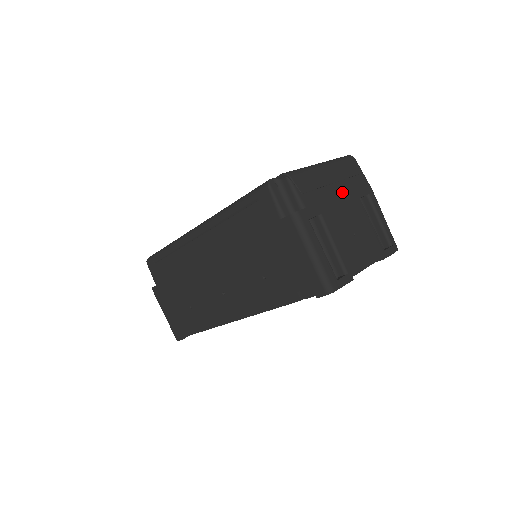
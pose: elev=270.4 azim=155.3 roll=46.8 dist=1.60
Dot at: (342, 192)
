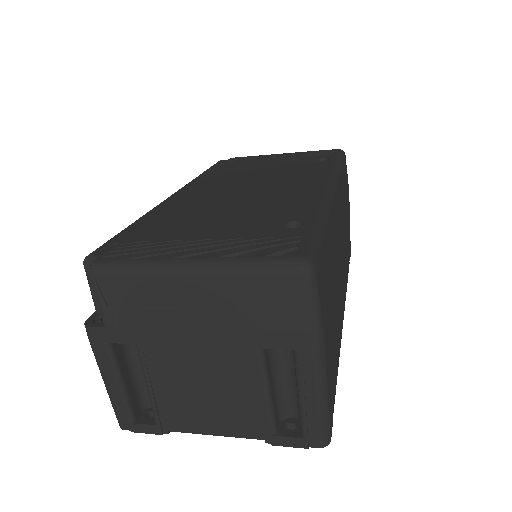
Dot at: (211, 327)
